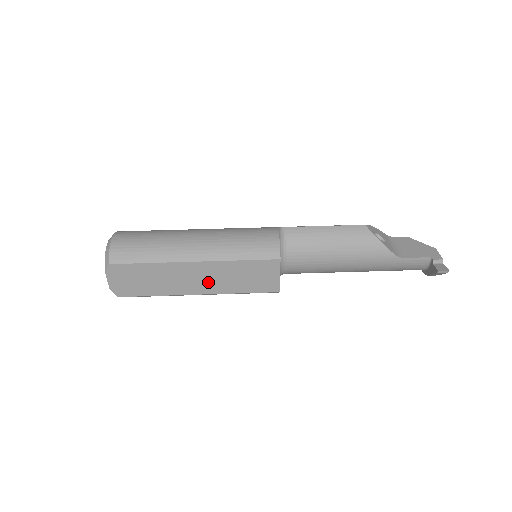
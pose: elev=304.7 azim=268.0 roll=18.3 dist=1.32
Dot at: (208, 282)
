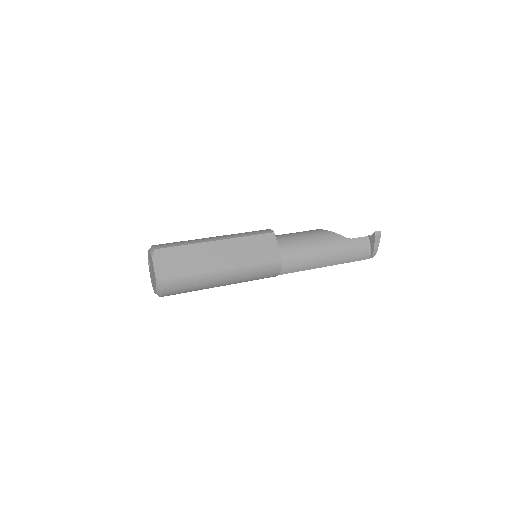
Dot at: (229, 258)
